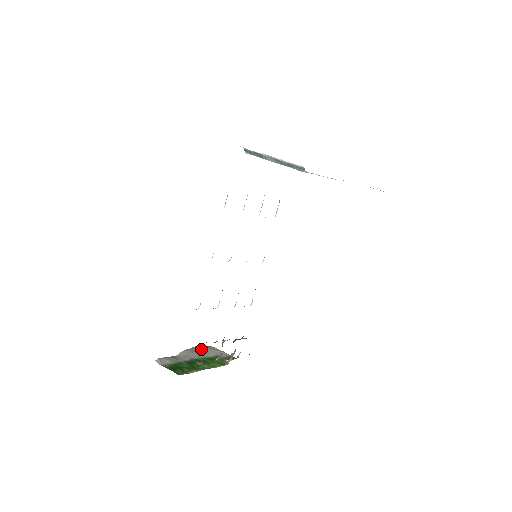
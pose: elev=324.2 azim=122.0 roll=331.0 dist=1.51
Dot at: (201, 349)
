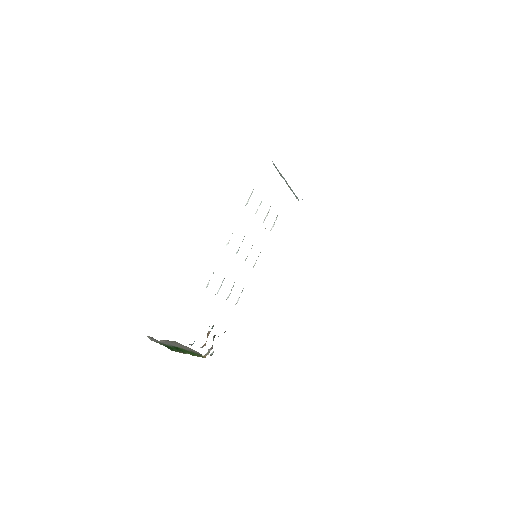
Dot at: (177, 343)
